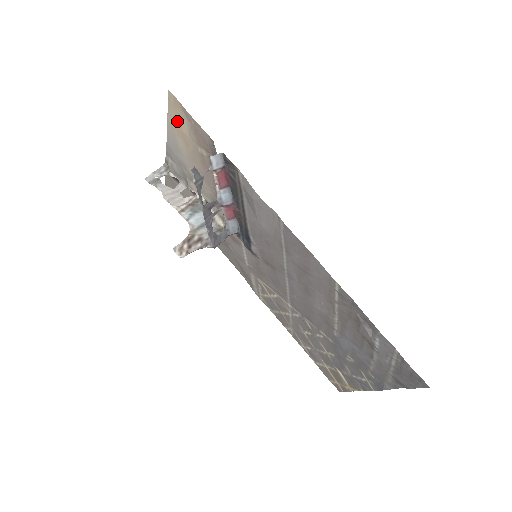
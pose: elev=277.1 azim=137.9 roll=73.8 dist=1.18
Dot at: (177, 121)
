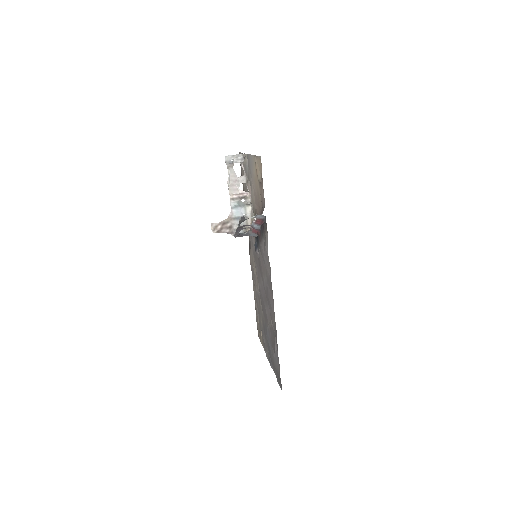
Dot at: (258, 166)
